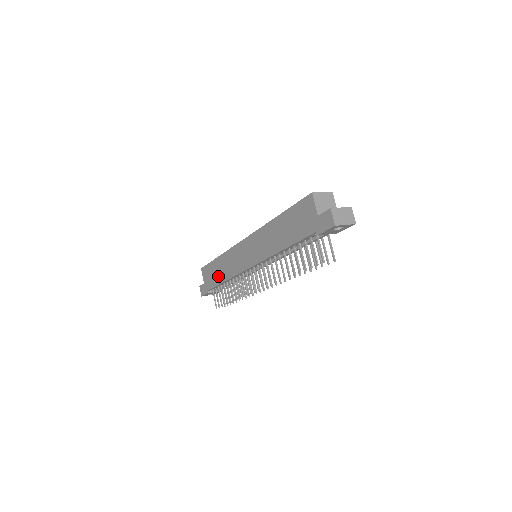
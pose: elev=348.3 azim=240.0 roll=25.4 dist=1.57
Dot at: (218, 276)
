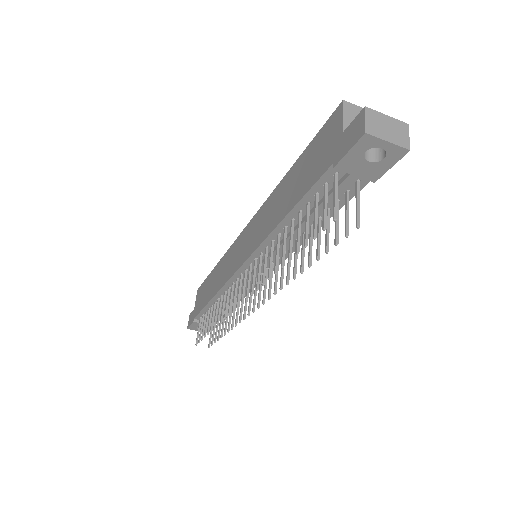
Dot at: (208, 293)
